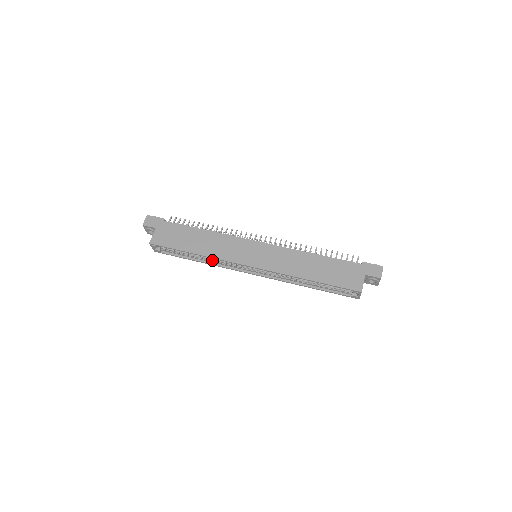
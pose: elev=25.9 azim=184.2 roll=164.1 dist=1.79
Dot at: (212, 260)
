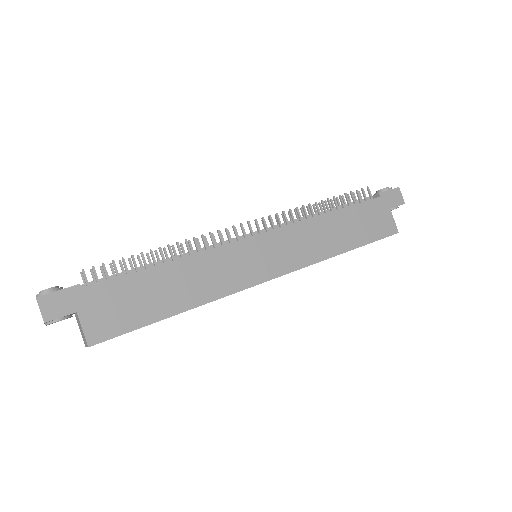
Dot at: occluded
